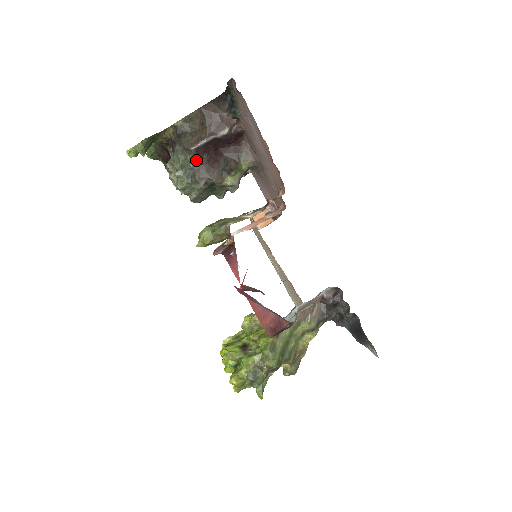
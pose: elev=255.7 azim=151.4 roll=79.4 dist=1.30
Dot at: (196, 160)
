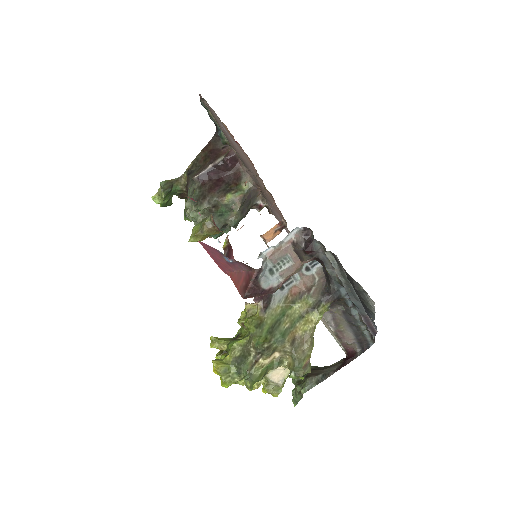
Dot at: (201, 187)
